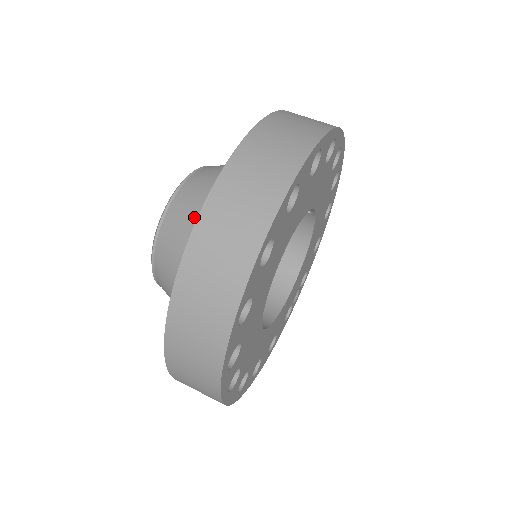
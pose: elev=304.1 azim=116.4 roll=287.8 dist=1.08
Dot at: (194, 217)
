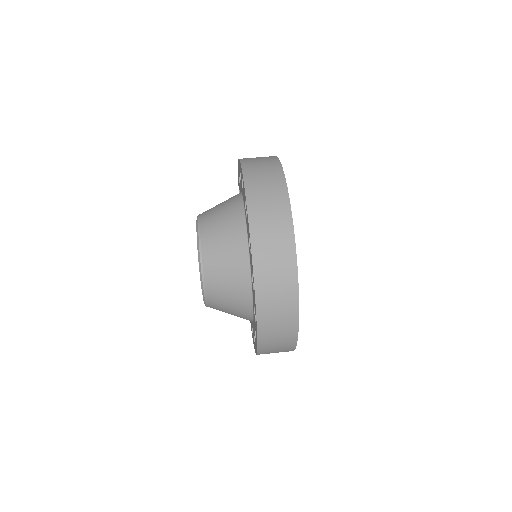
Dot at: (228, 270)
